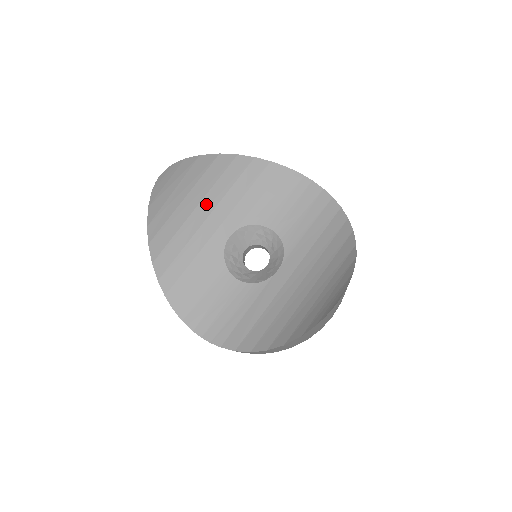
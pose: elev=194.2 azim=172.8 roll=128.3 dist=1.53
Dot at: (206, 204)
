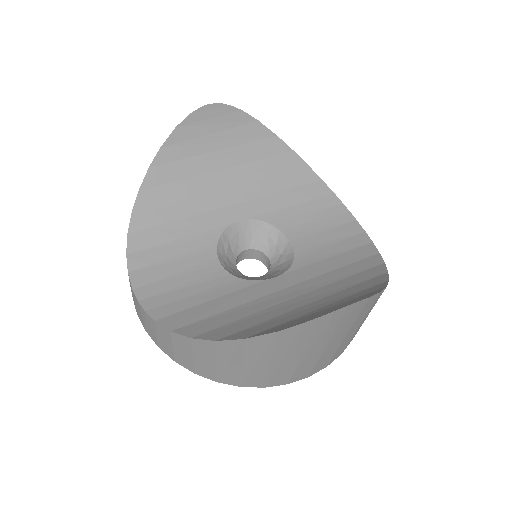
Dot at: (234, 173)
